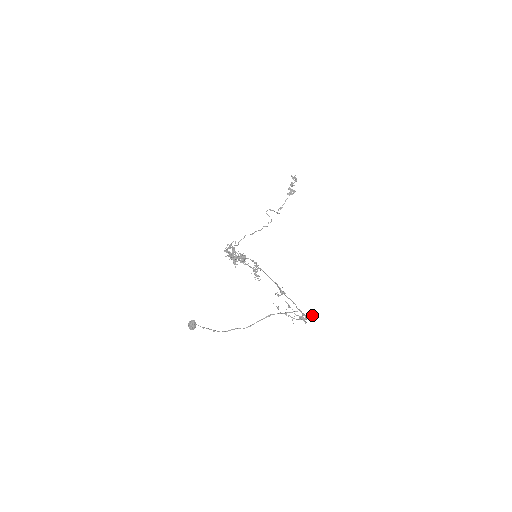
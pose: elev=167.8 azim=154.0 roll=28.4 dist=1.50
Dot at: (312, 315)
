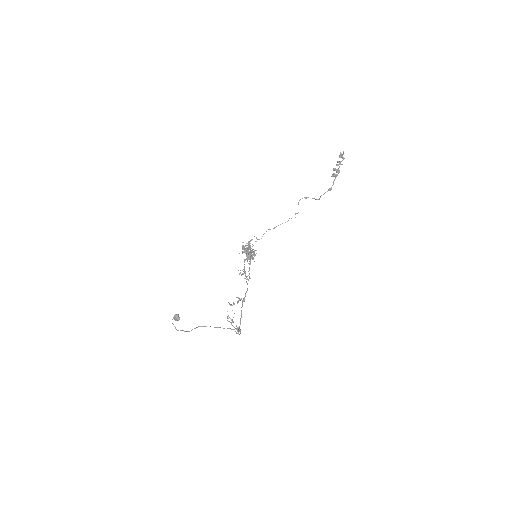
Dot at: (235, 331)
